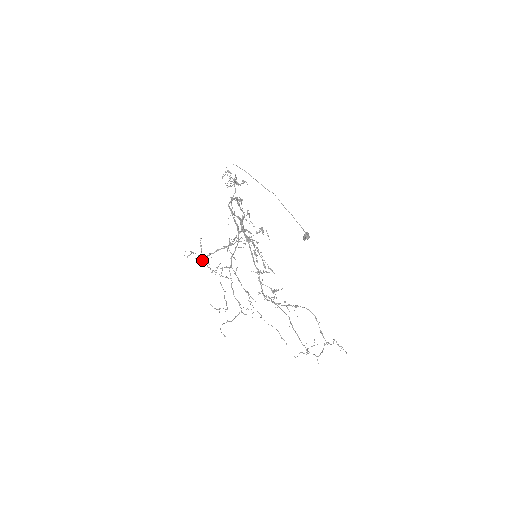
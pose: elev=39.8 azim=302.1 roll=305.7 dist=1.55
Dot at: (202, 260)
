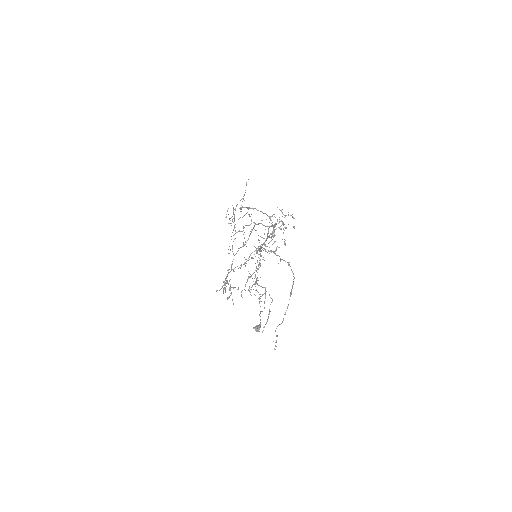
Dot at: occluded
